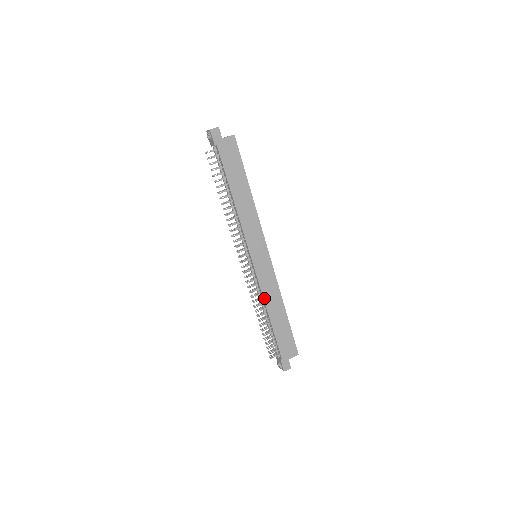
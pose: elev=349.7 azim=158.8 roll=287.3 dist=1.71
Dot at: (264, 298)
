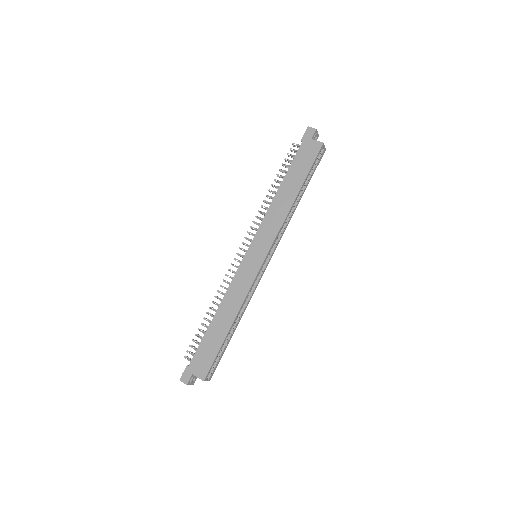
Dot at: (226, 294)
